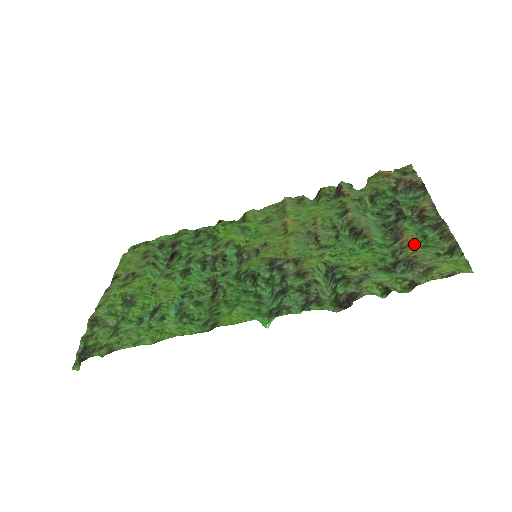
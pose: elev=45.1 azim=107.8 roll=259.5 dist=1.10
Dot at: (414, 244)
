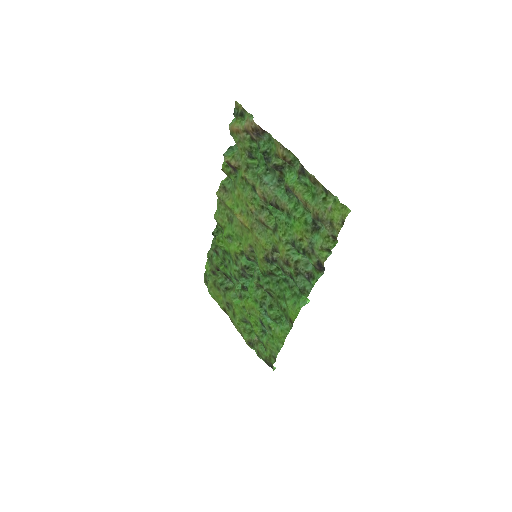
Dot at: (307, 199)
